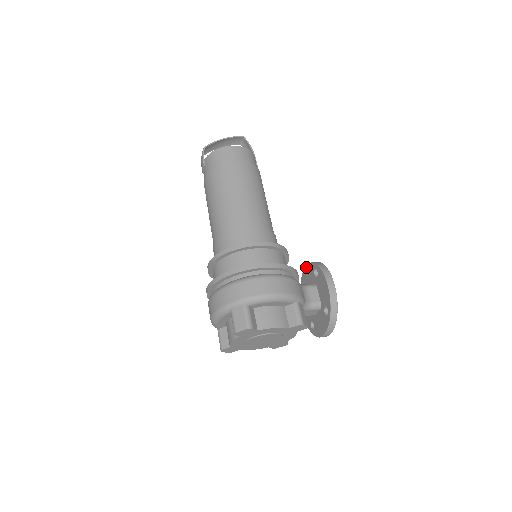
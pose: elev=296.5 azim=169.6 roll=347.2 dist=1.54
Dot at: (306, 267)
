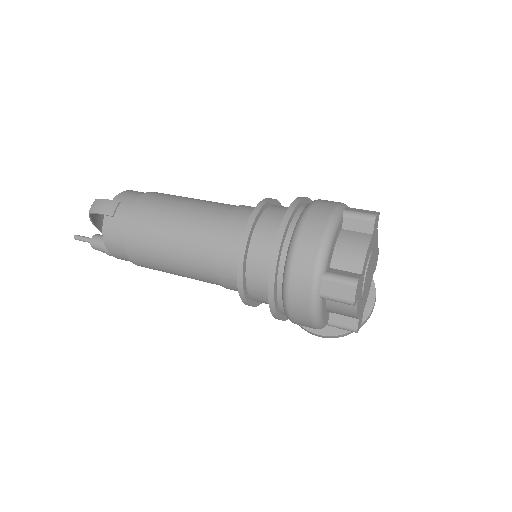
Dot at: occluded
